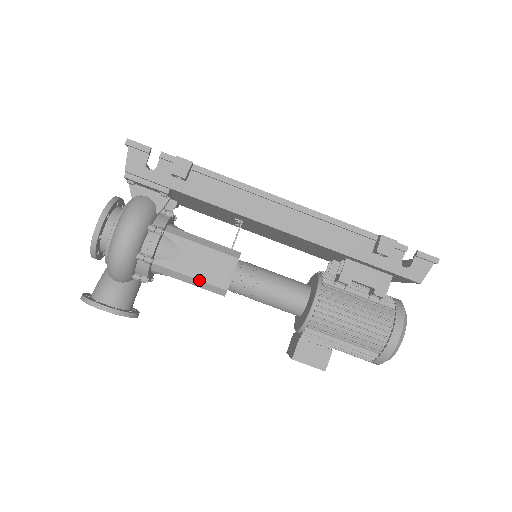
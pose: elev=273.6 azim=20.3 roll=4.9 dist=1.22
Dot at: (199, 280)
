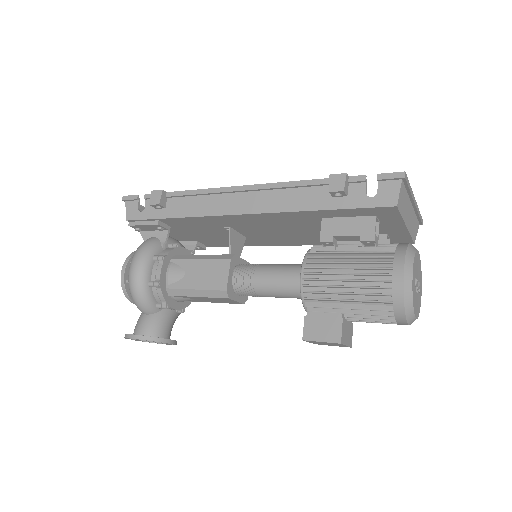
Dot at: (202, 290)
